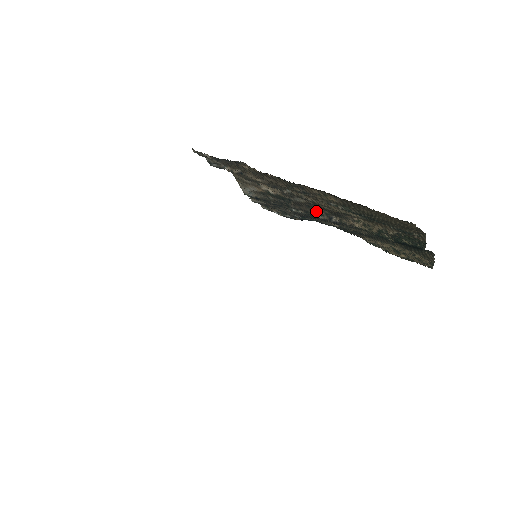
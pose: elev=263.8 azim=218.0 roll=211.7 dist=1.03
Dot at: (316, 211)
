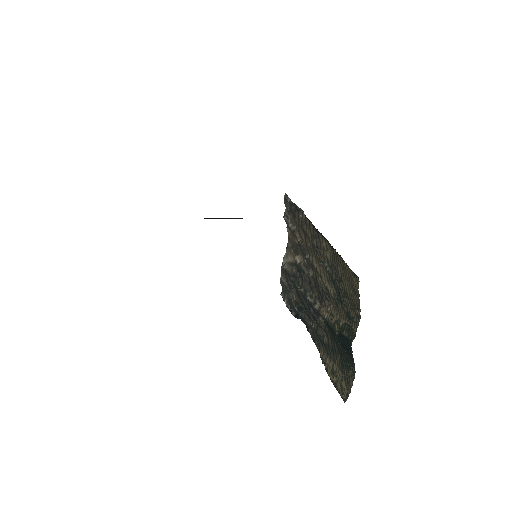
Dot at: (311, 291)
